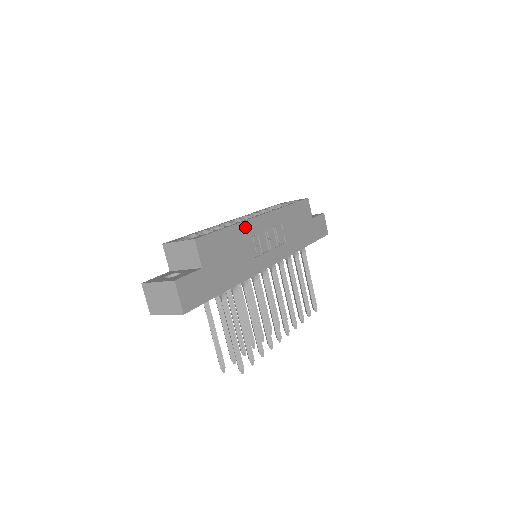
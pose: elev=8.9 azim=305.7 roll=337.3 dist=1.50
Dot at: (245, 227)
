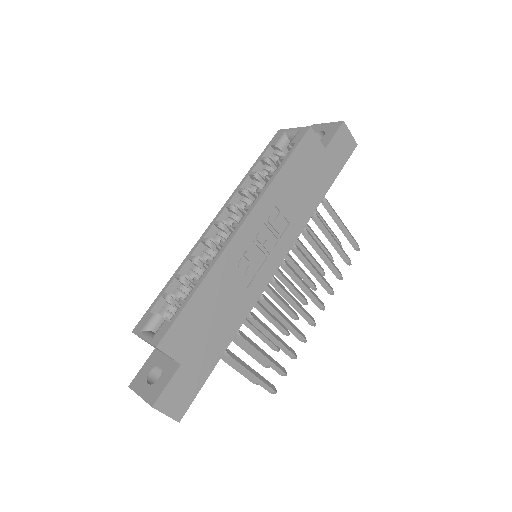
Dot at: (221, 266)
